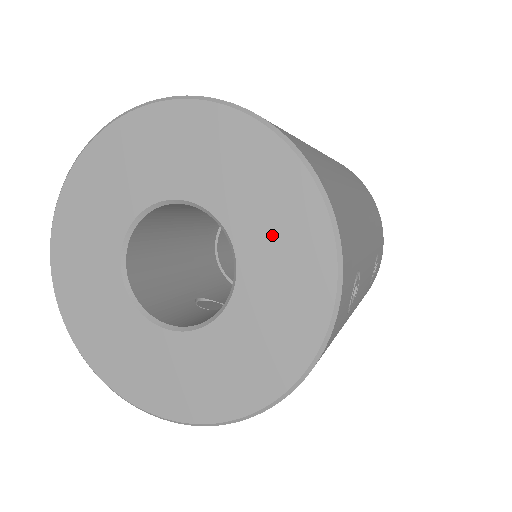
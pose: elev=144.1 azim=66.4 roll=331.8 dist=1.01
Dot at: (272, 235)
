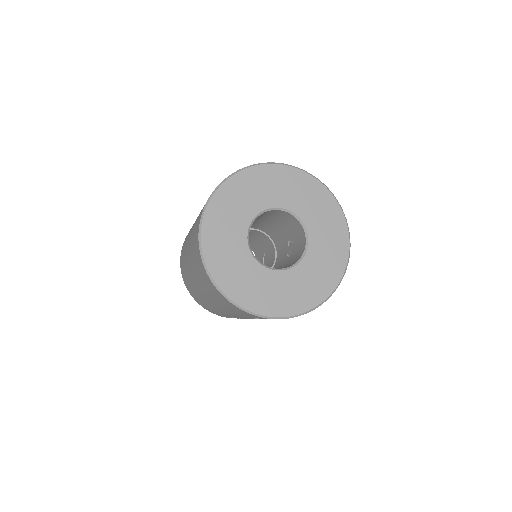
Dot at: (321, 219)
